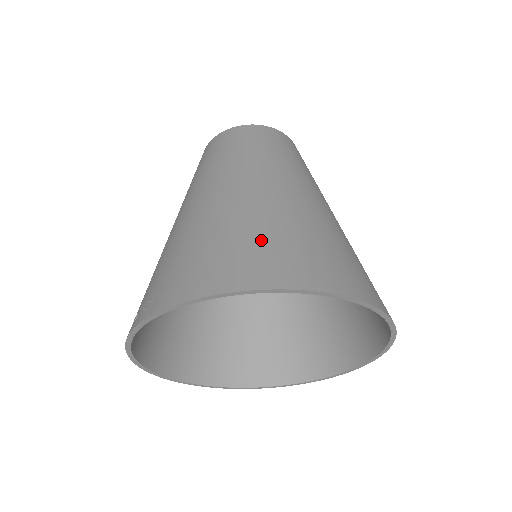
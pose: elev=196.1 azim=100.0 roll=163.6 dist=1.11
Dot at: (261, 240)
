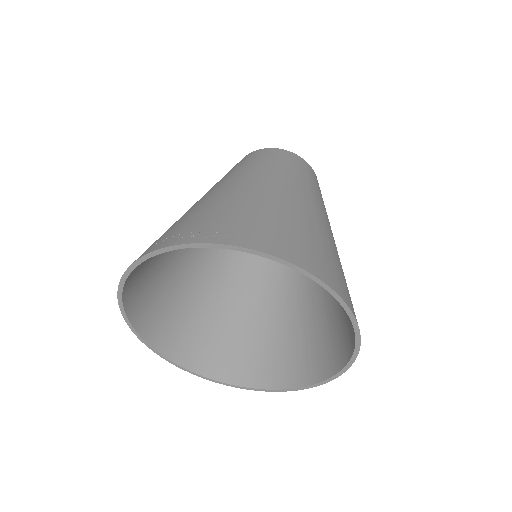
Dot at: (324, 251)
